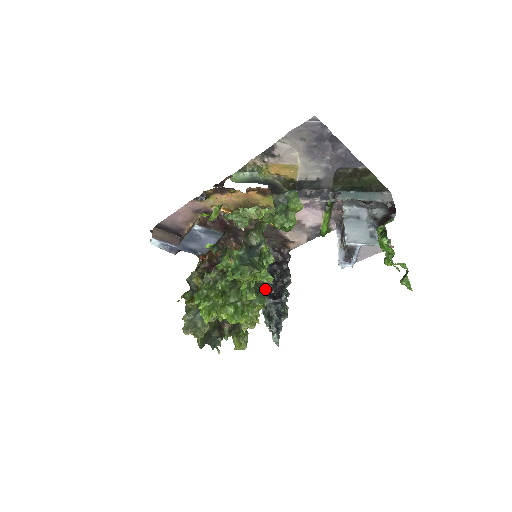
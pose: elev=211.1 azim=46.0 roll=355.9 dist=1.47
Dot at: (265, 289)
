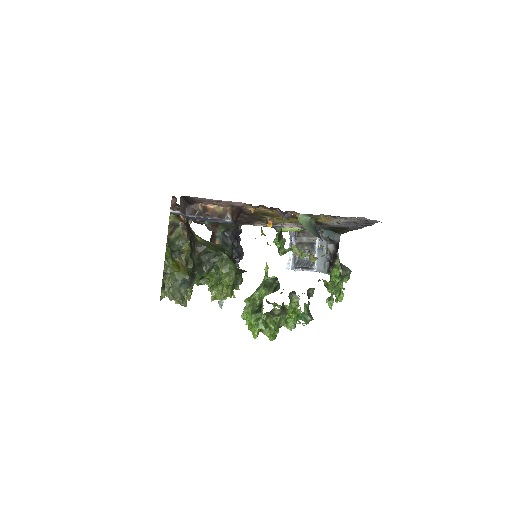
Dot at: occluded
